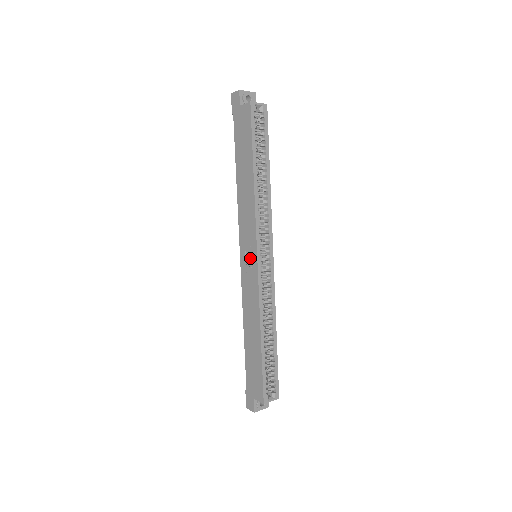
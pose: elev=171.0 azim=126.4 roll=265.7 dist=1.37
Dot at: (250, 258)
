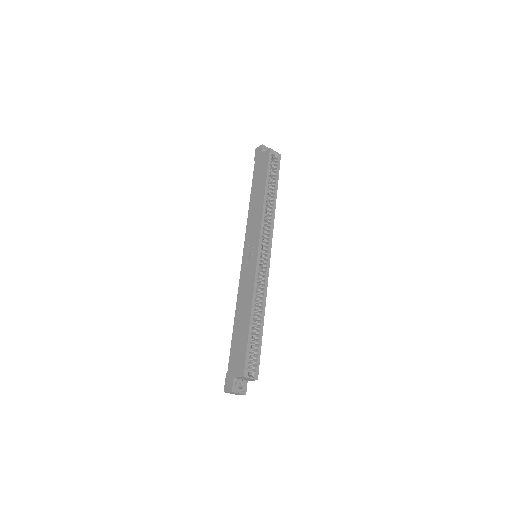
Dot at: (252, 253)
